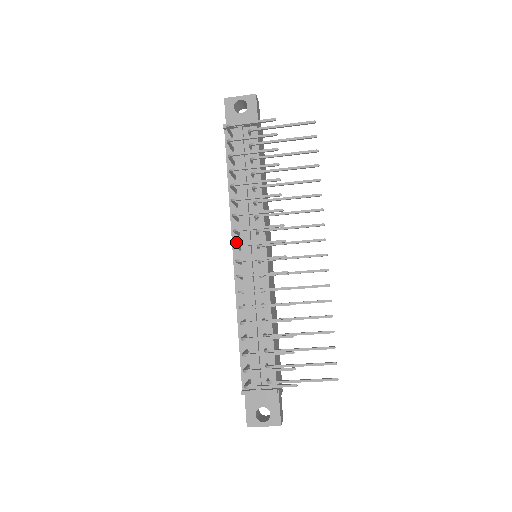
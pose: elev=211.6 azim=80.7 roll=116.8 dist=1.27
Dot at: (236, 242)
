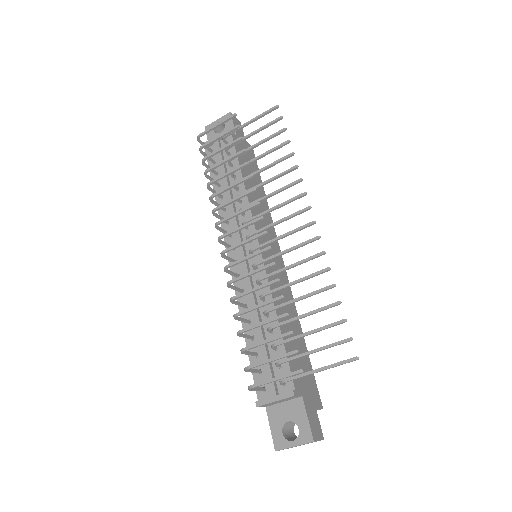
Dot at: (229, 244)
